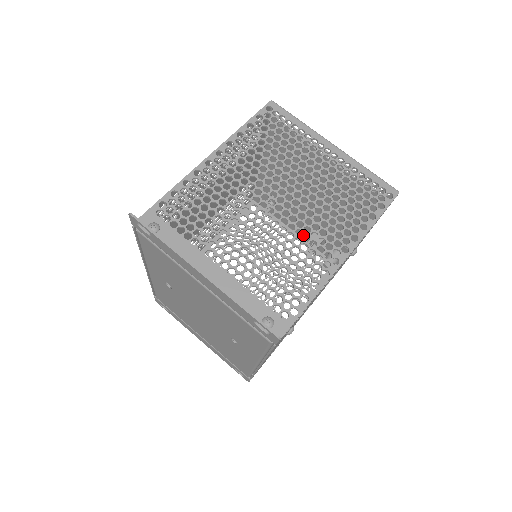
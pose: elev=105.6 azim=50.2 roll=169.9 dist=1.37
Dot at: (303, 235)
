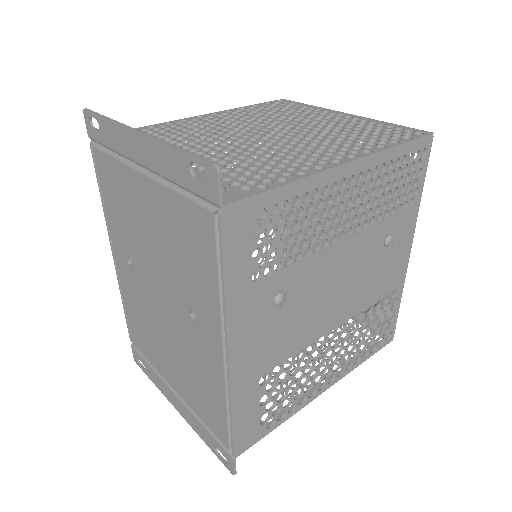
Dot at: (295, 148)
